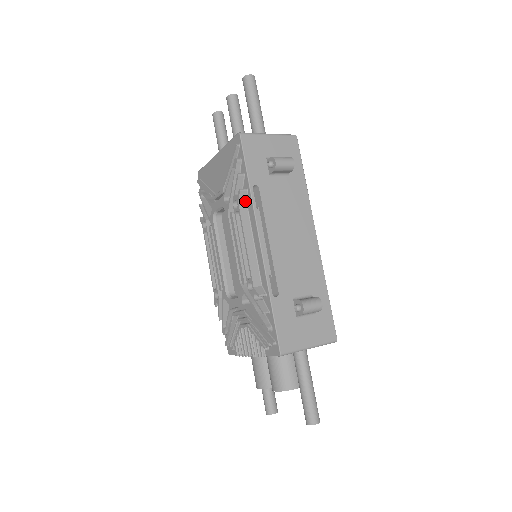
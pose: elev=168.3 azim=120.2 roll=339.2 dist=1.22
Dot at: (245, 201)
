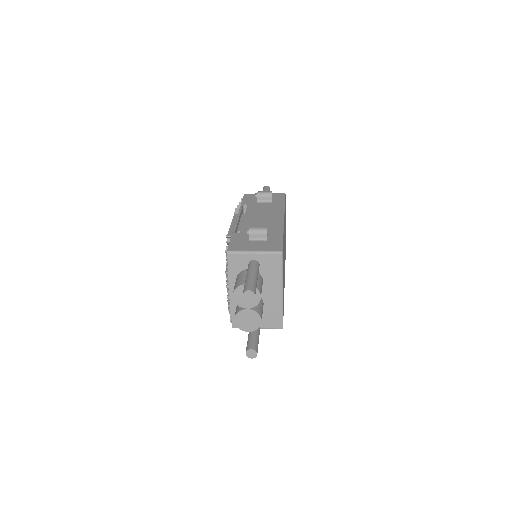
Dot at: occluded
